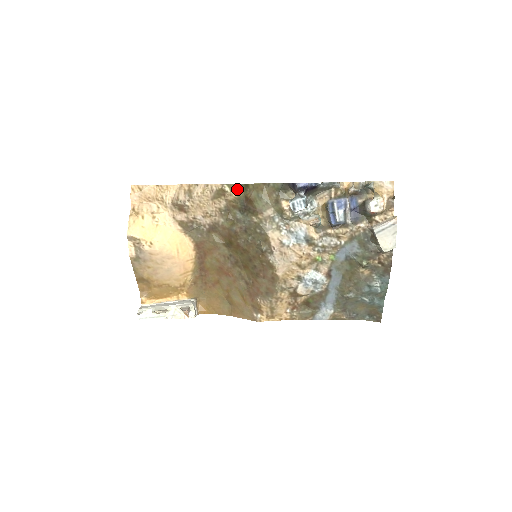
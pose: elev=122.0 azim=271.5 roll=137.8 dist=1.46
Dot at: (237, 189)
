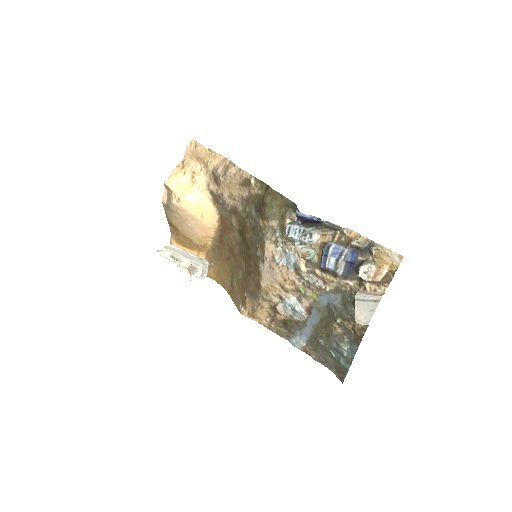
Dot at: (260, 186)
